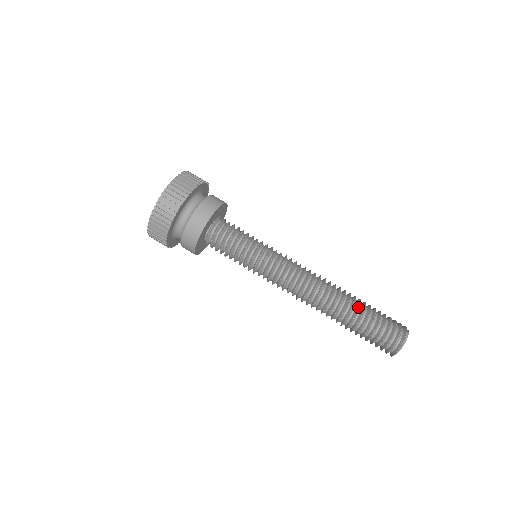
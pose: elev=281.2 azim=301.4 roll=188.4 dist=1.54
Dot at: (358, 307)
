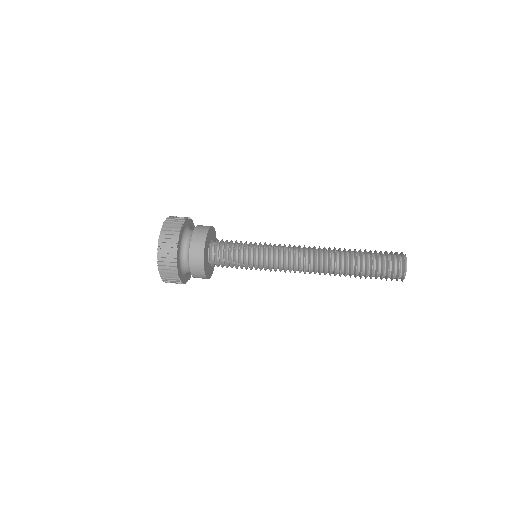
Dot at: (356, 255)
